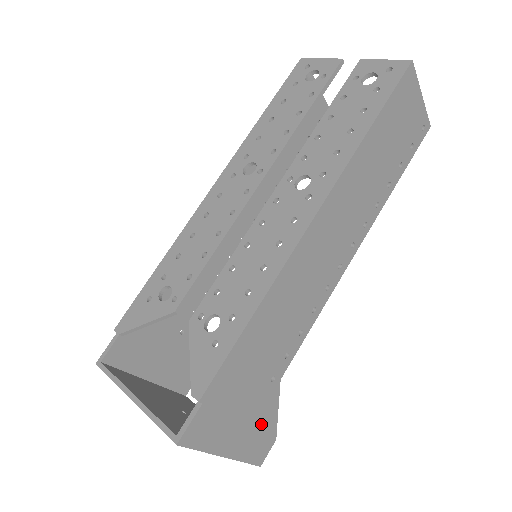
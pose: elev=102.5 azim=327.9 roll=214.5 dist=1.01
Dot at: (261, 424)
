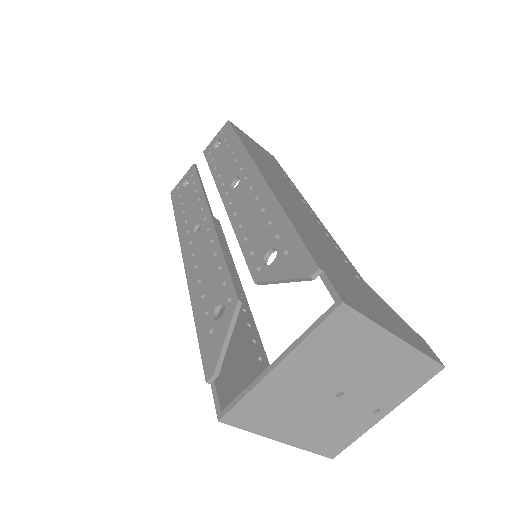
Dot at: (395, 318)
